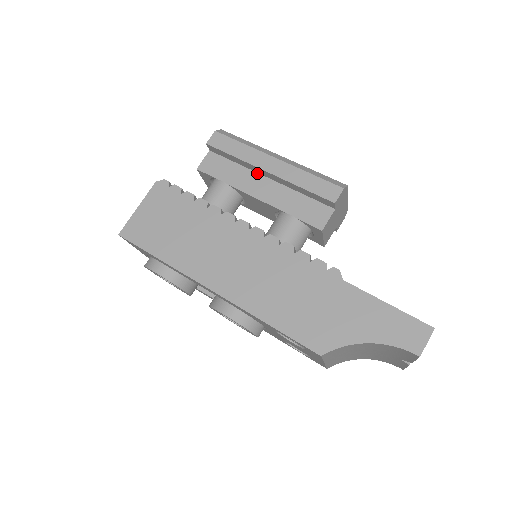
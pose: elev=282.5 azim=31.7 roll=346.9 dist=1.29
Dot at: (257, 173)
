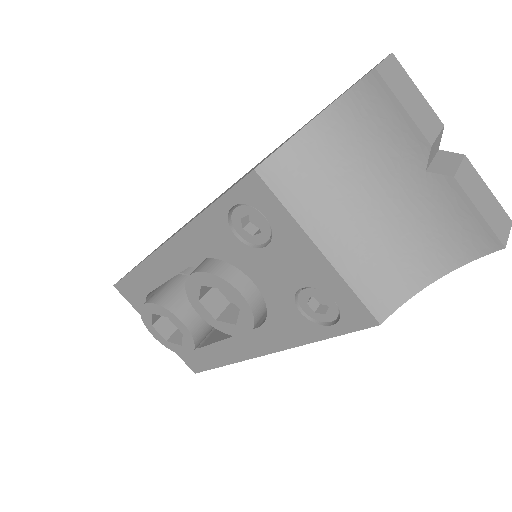
Dot at: occluded
